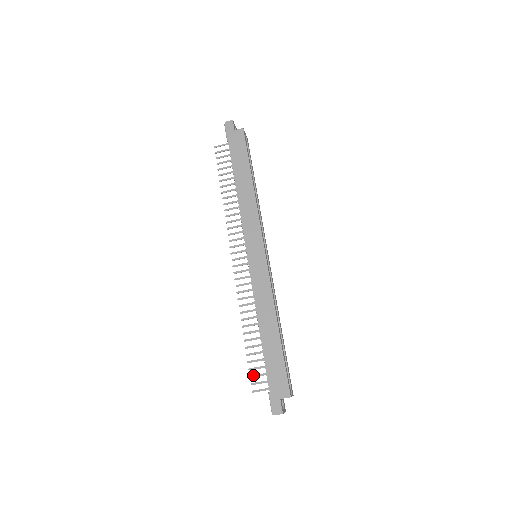
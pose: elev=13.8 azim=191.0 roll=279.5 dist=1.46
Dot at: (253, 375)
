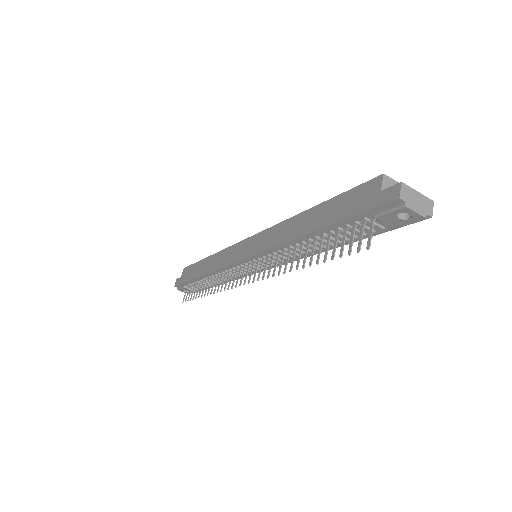
Dot at: occluded
